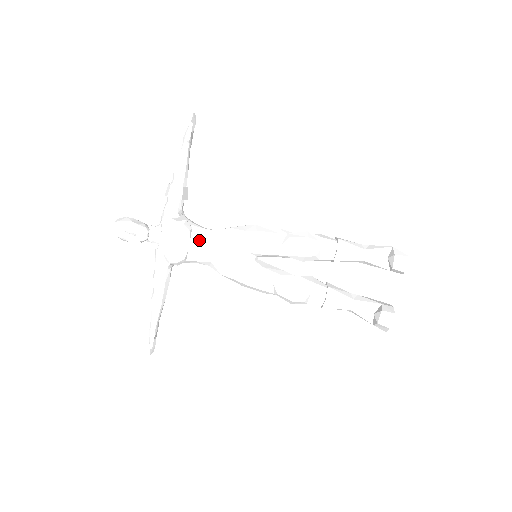
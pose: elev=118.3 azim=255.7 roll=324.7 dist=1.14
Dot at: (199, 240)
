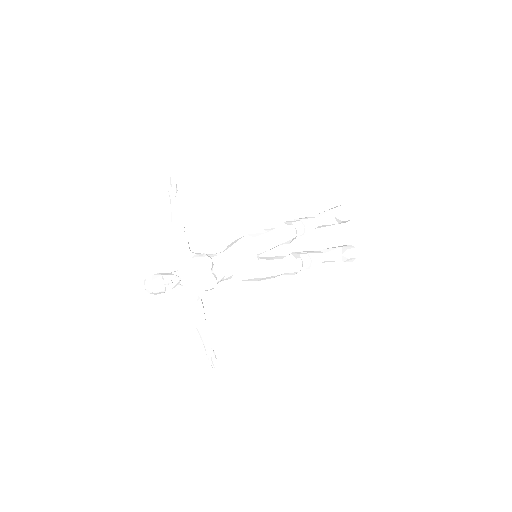
Dot at: (220, 263)
